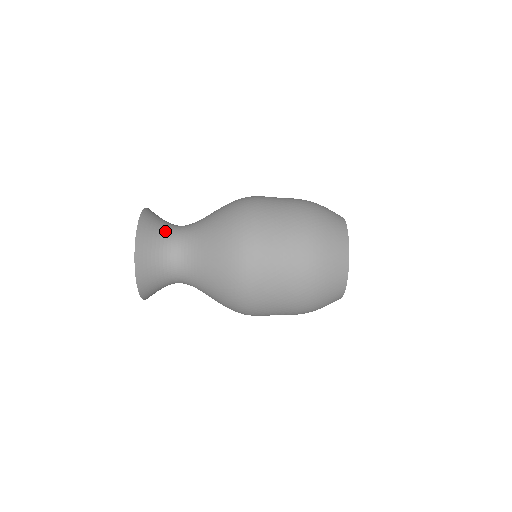
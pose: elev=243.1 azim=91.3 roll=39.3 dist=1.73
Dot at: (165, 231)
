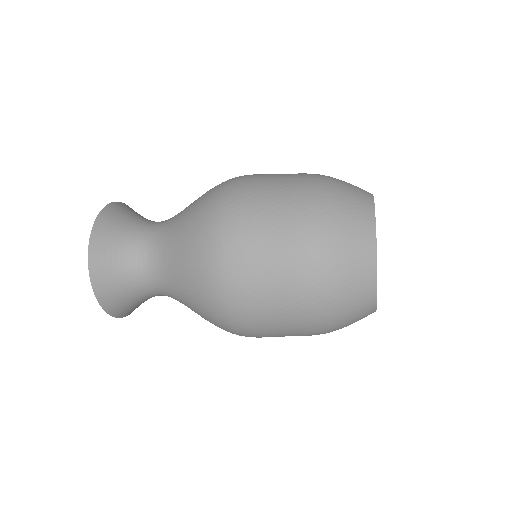
Dot at: (133, 229)
